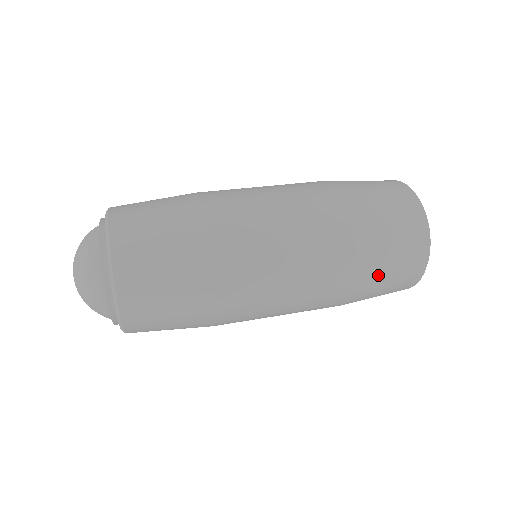
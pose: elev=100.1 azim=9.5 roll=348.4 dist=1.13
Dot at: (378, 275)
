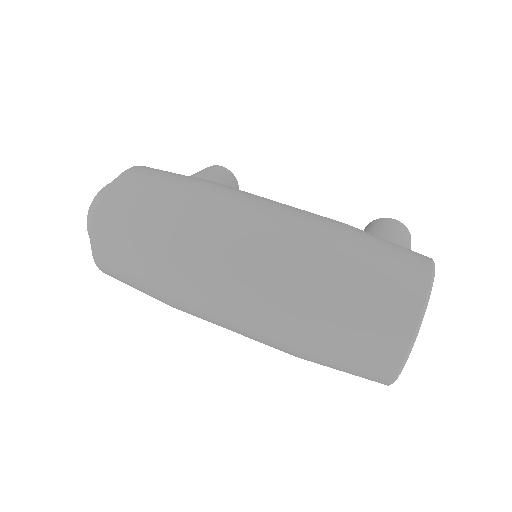
Dot at: (325, 365)
